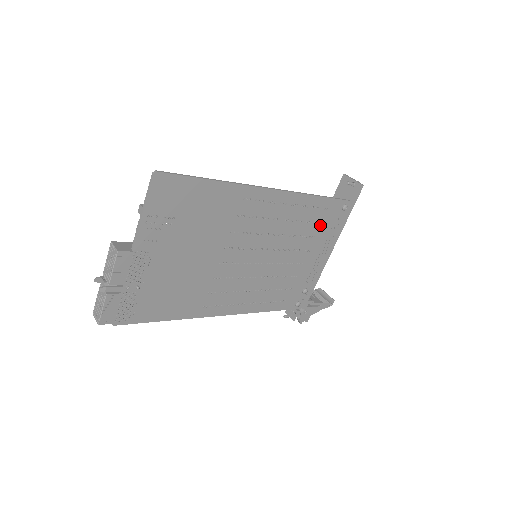
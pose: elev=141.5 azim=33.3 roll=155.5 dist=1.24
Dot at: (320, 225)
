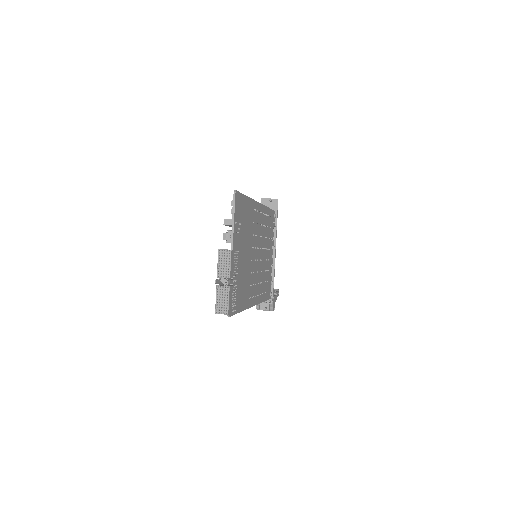
Dot at: (270, 229)
